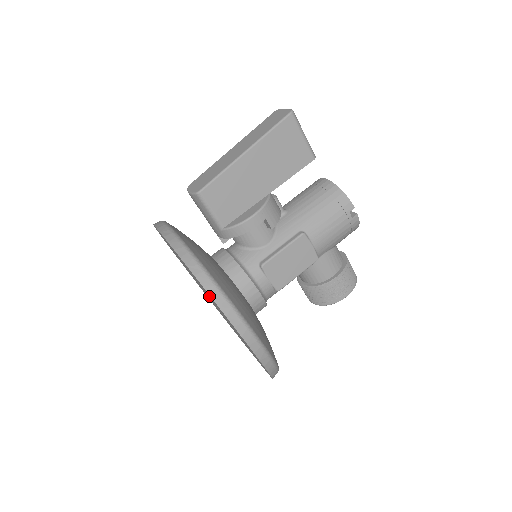
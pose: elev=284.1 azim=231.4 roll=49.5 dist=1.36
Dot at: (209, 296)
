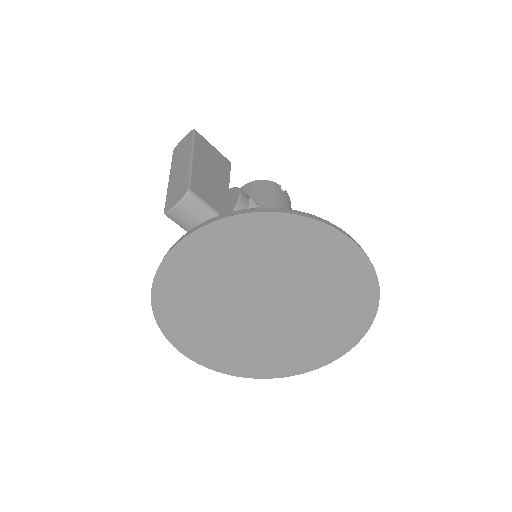
Dot at: (279, 255)
